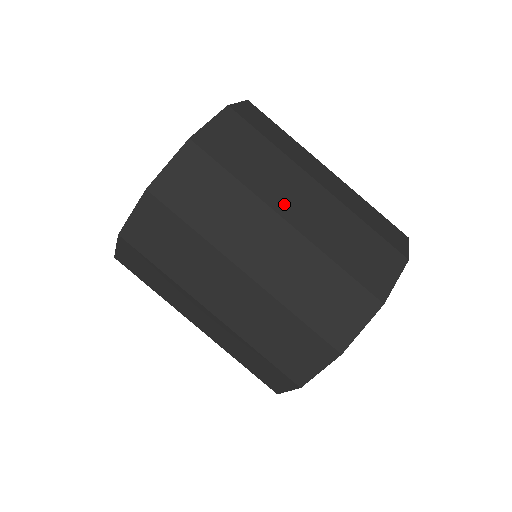
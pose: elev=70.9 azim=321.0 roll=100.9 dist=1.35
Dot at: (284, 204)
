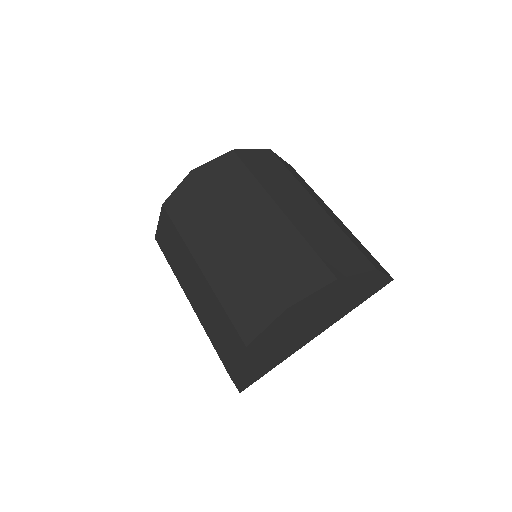
Dot at: (282, 199)
